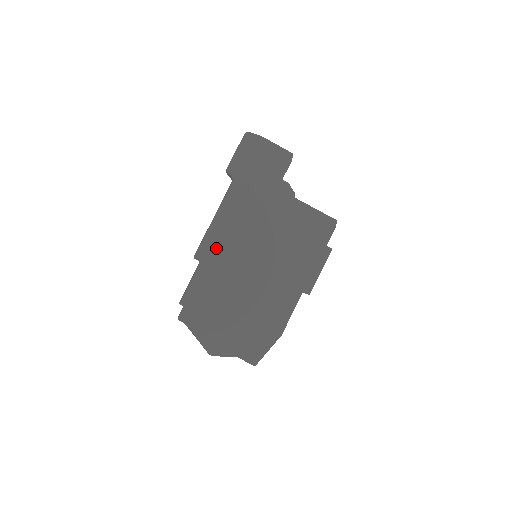
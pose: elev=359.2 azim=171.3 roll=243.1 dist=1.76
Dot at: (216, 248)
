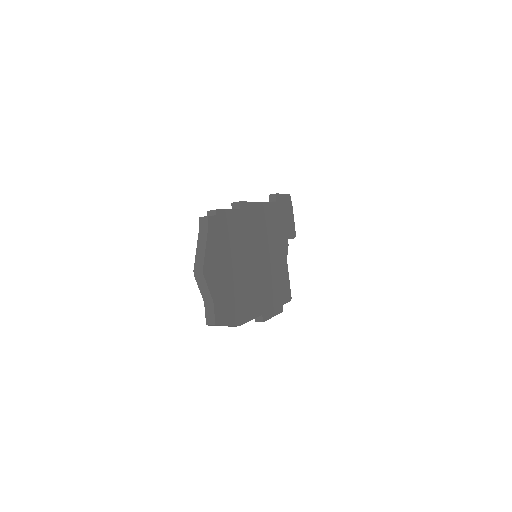
Dot at: (250, 217)
